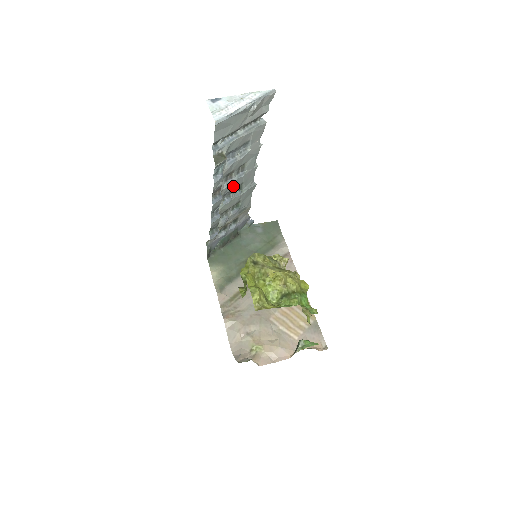
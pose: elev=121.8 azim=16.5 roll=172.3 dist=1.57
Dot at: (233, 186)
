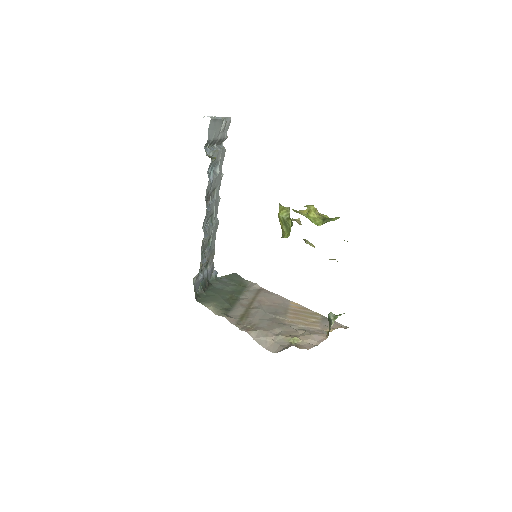
Dot at: occluded
